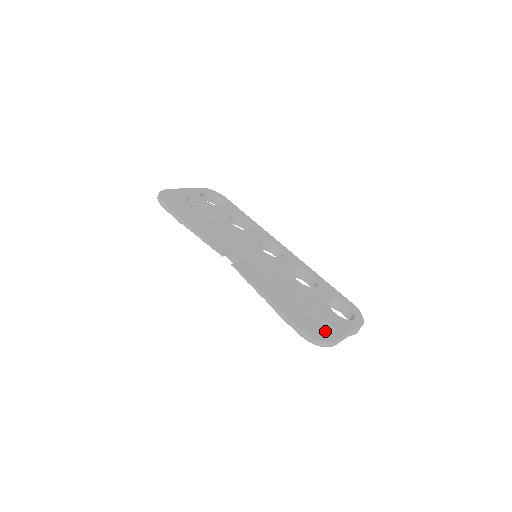
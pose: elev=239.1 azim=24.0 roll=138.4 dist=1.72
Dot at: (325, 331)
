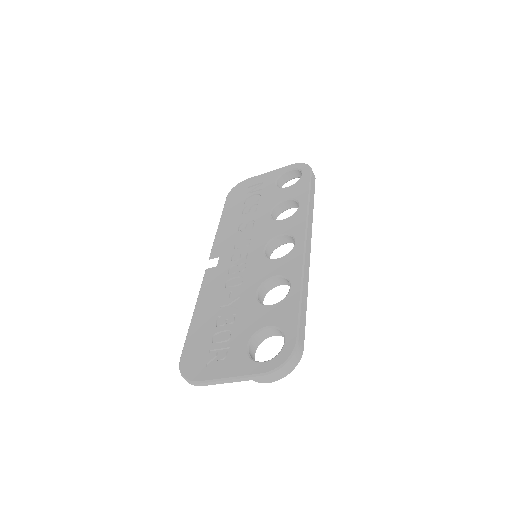
Dot at: (201, 365)
